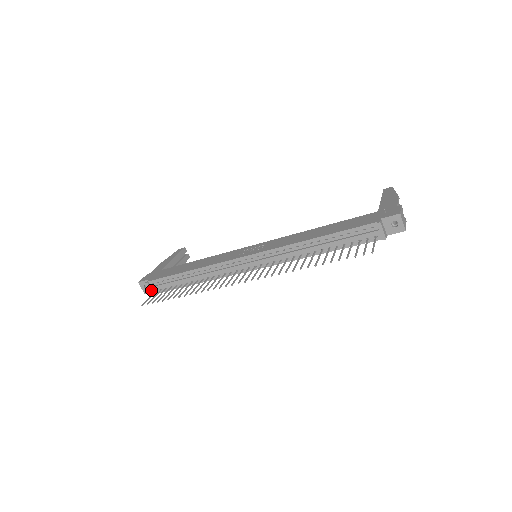
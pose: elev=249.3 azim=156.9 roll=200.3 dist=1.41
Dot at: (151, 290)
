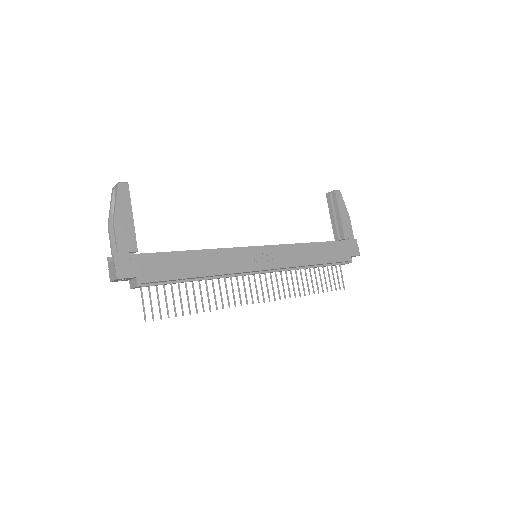
Dot at: occluded
